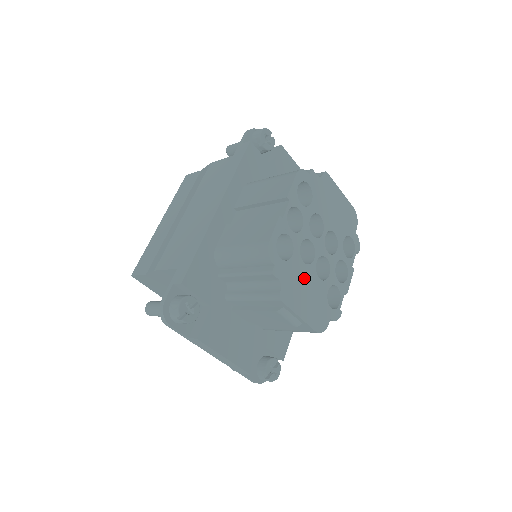
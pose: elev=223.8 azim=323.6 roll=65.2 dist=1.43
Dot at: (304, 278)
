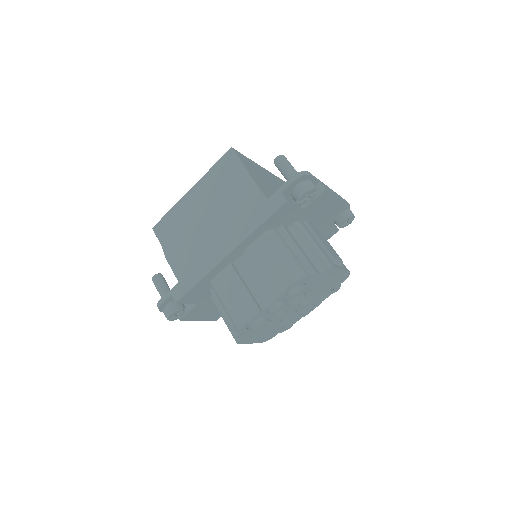
Dot at: (266, 327)
